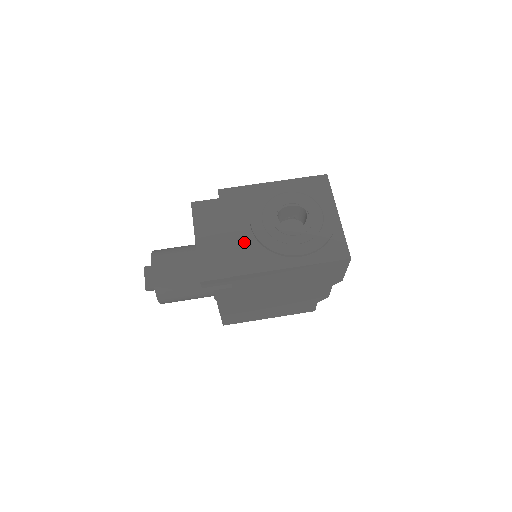
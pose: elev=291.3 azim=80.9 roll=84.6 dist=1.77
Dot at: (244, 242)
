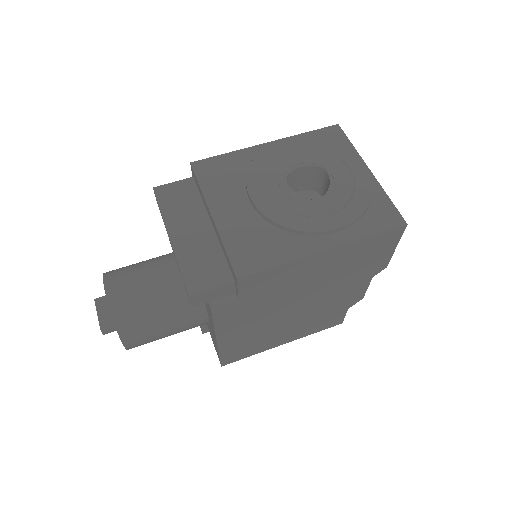
Dot at: (246, 226)
